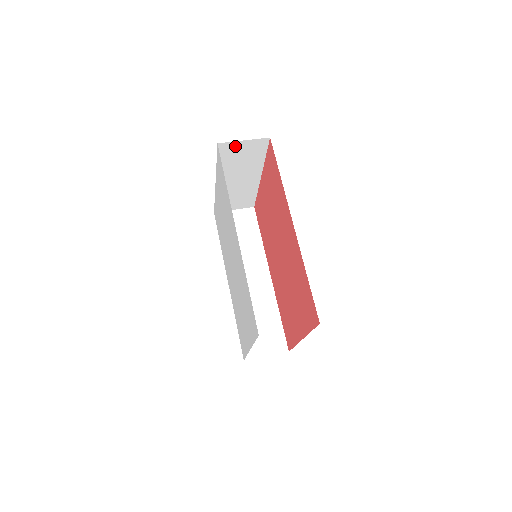
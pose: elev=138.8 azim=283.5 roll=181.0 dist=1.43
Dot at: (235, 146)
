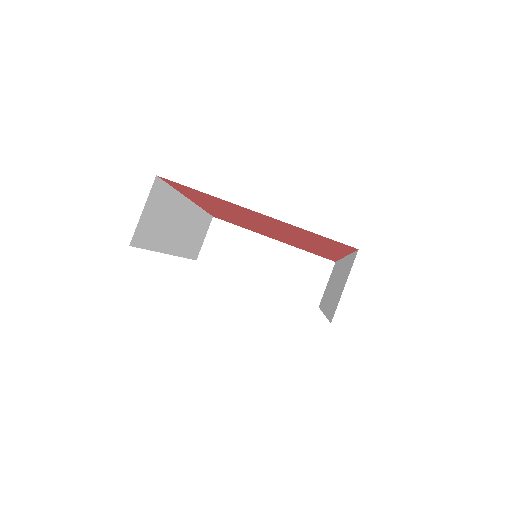
Dot at: occluded
